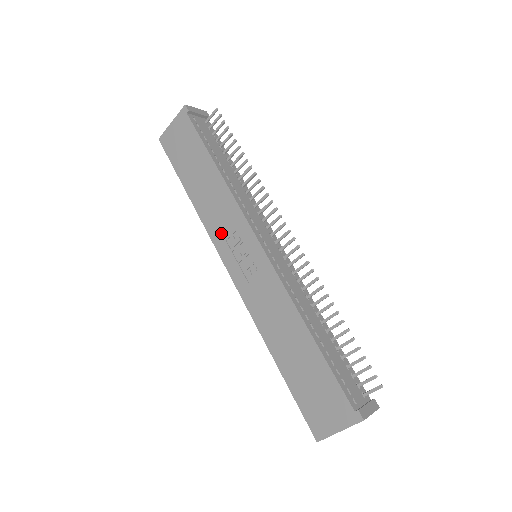
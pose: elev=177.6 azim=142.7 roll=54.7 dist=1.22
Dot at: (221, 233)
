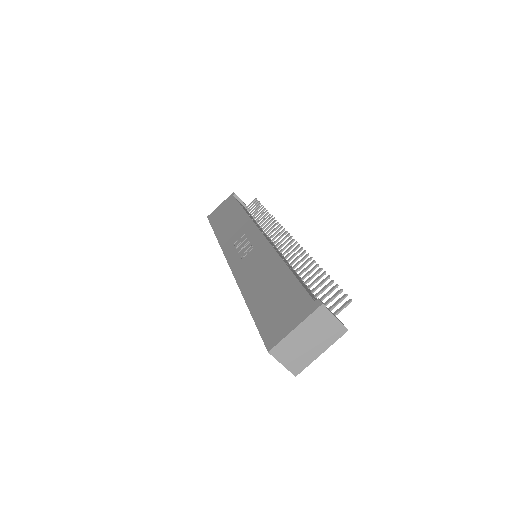
Dot at: (232, 241)
